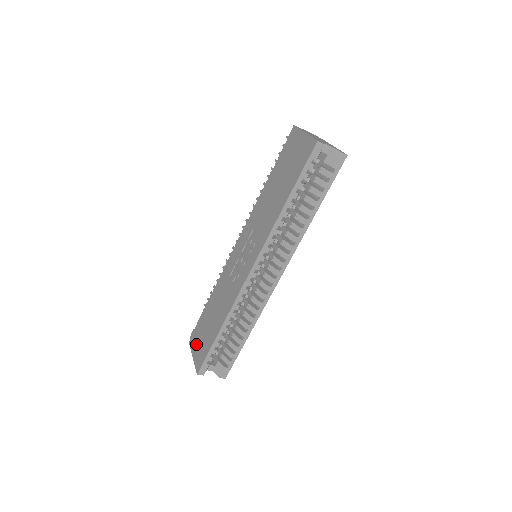
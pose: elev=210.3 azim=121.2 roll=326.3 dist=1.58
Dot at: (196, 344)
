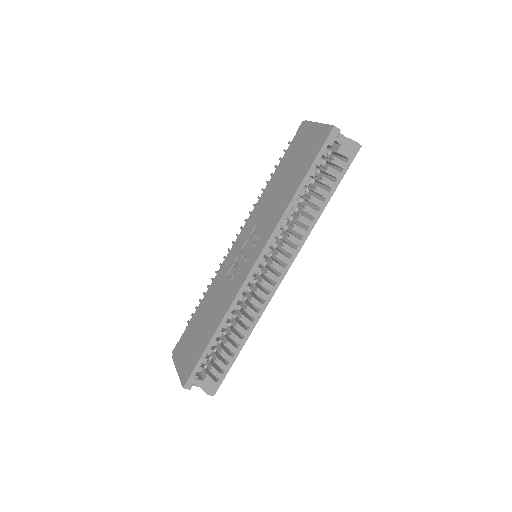
Dot at: (182, 356)
